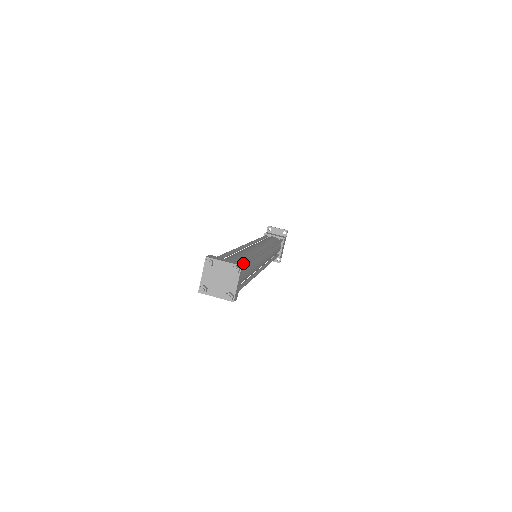
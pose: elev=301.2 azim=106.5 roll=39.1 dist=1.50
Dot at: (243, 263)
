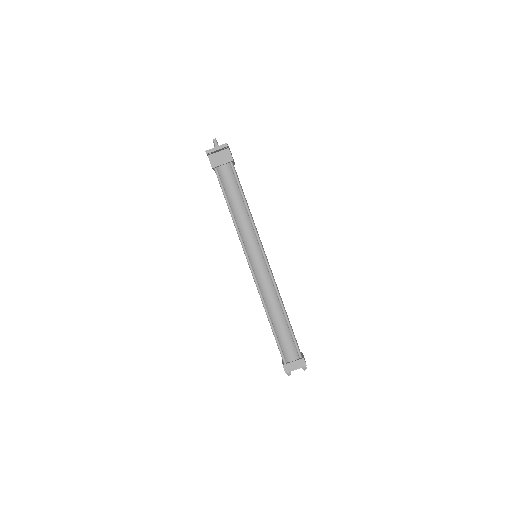
Dot at: (303, 358)
